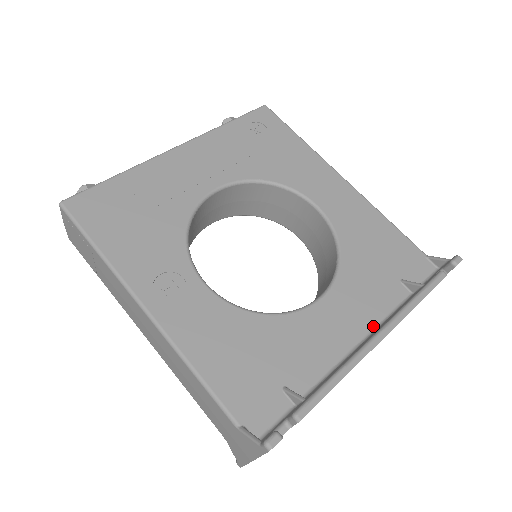
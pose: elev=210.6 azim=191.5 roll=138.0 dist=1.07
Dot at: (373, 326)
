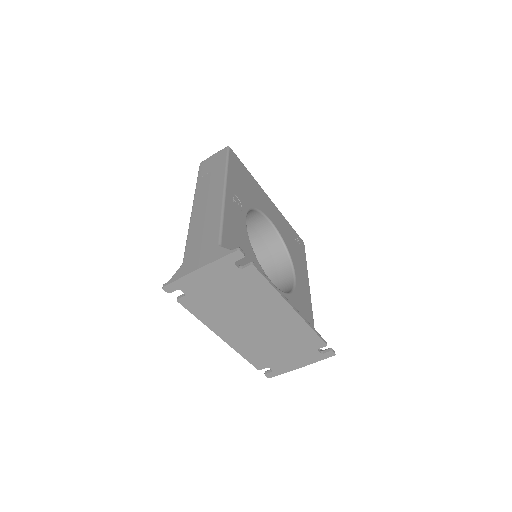
Dot at: occluded
